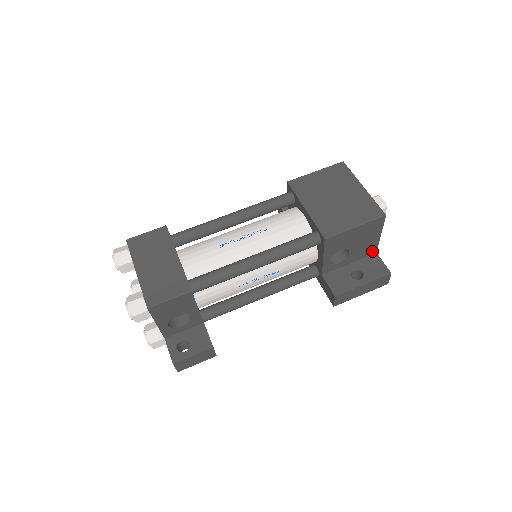
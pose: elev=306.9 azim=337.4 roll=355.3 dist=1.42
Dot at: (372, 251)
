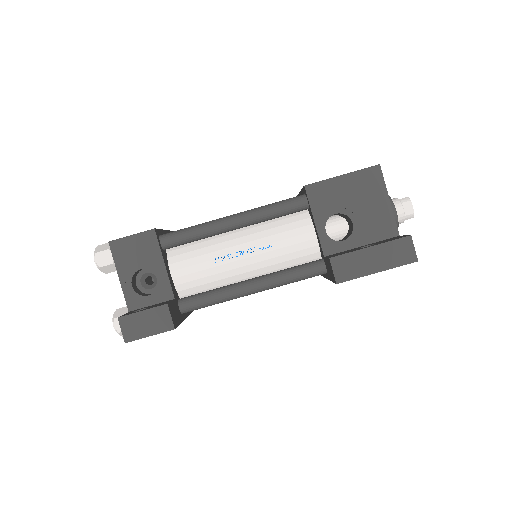
Dot at: (390, 231)
